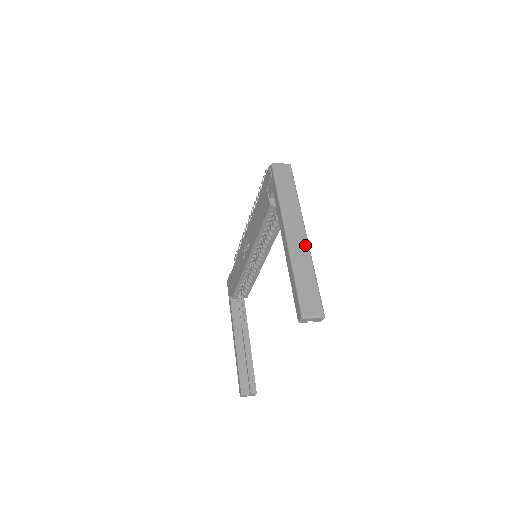
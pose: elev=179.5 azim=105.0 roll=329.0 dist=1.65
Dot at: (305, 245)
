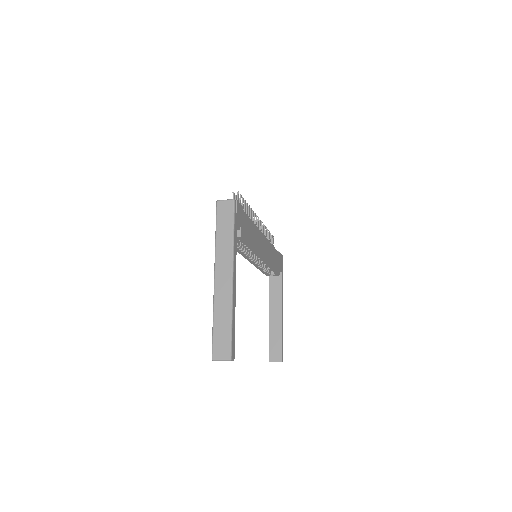
Dot at: (228, 289)
